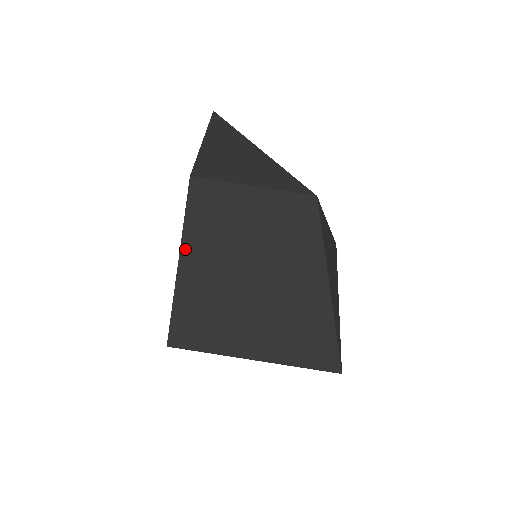
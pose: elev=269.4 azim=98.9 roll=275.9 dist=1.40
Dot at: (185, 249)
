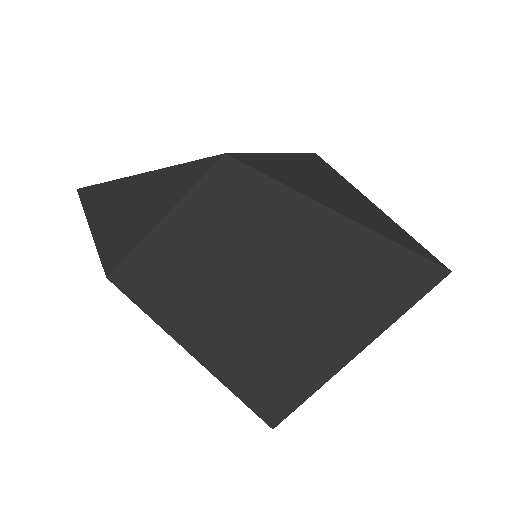
Dot at: (182, 339)
